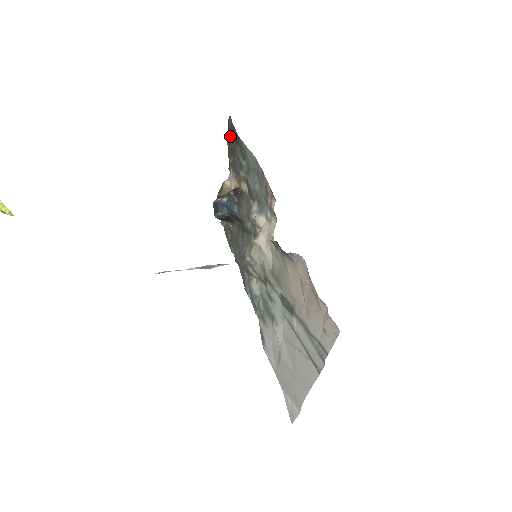
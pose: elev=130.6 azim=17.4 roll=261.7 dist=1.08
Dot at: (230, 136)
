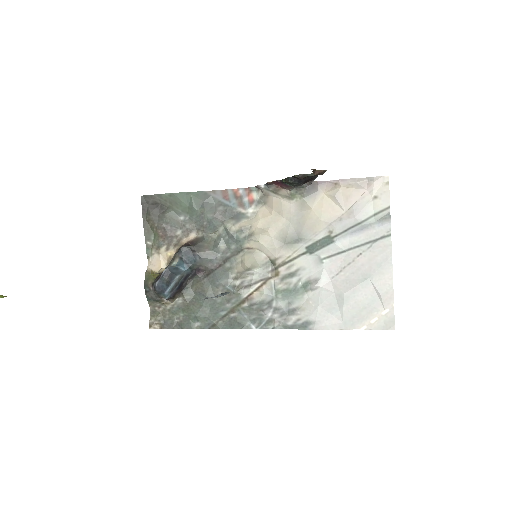
Dot at: (150, 211)
